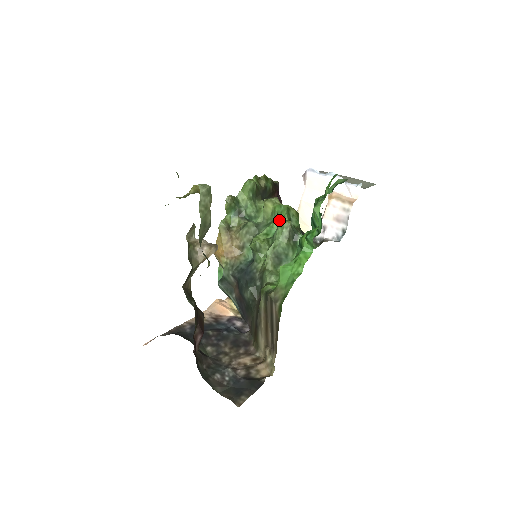
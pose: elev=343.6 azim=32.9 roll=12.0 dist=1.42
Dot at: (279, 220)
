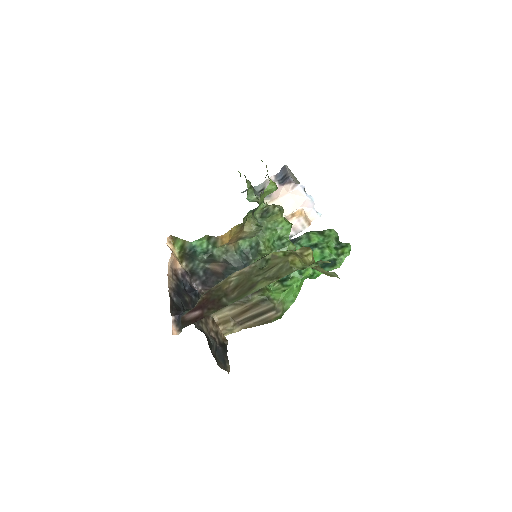
Dot at: (283, 234)
